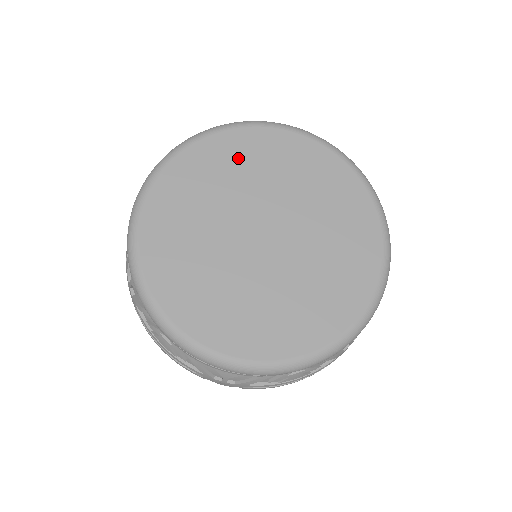
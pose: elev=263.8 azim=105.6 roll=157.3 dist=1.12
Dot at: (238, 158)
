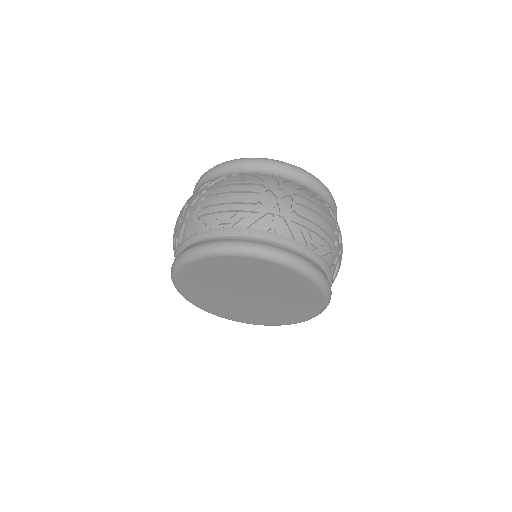
Dot at: (285, 281)
